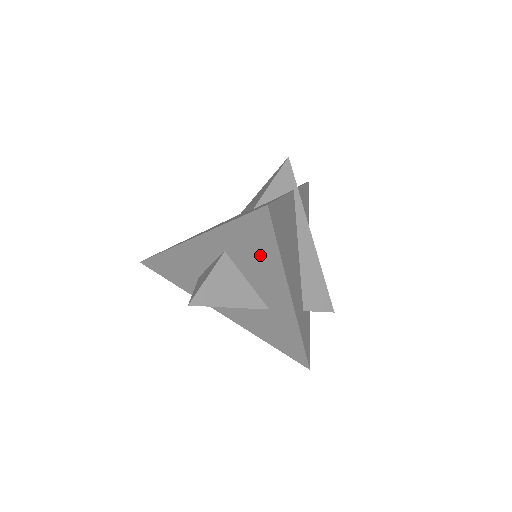
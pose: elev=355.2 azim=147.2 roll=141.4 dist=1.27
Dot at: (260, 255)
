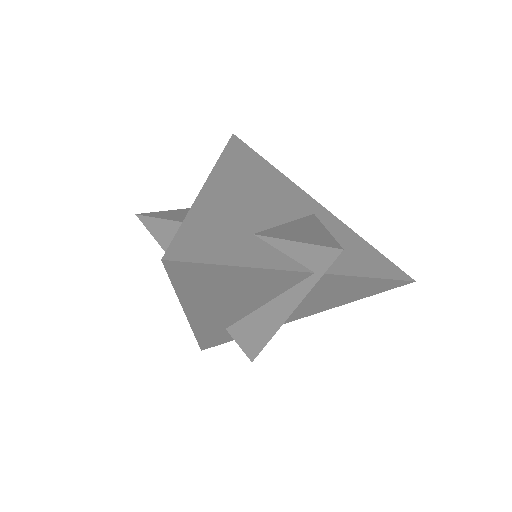
Dot at: occluded
